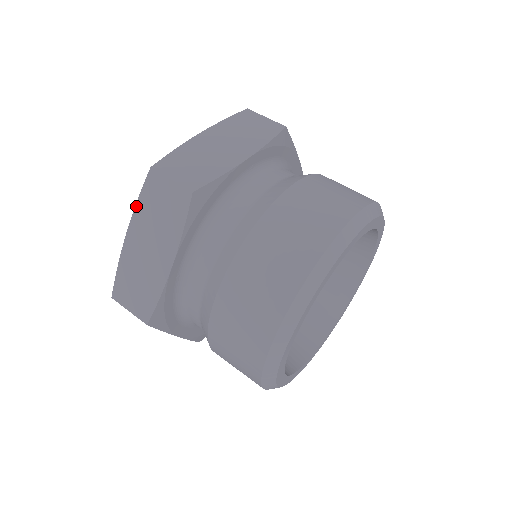
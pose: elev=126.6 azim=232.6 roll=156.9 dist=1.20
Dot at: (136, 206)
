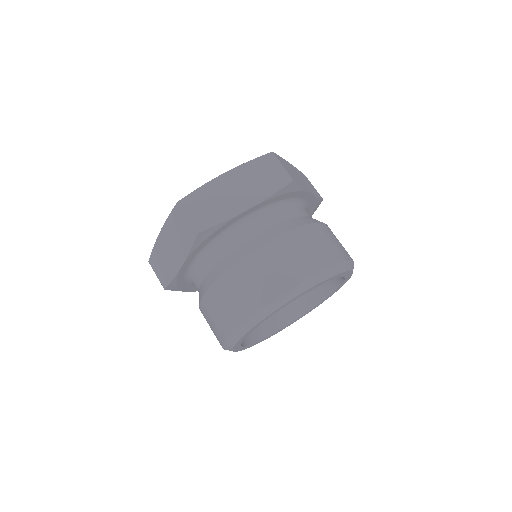
Dot at: (245, 163)
